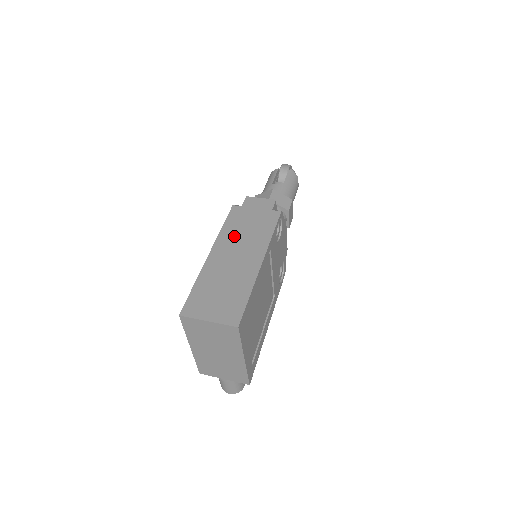
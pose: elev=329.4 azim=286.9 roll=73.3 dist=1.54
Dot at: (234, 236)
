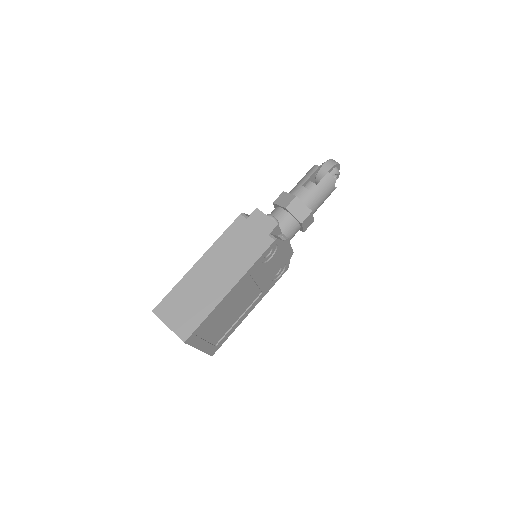
Dot at: (224, 251)
